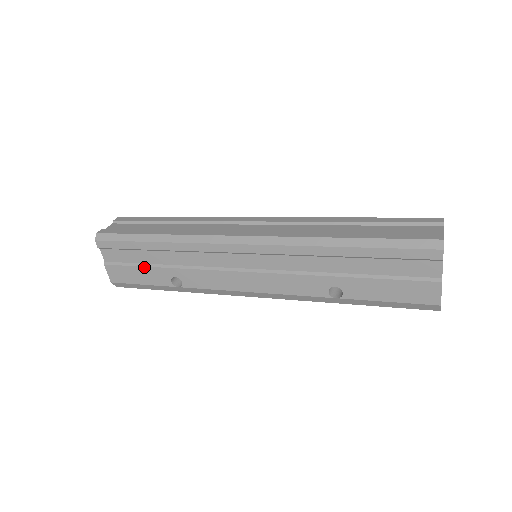
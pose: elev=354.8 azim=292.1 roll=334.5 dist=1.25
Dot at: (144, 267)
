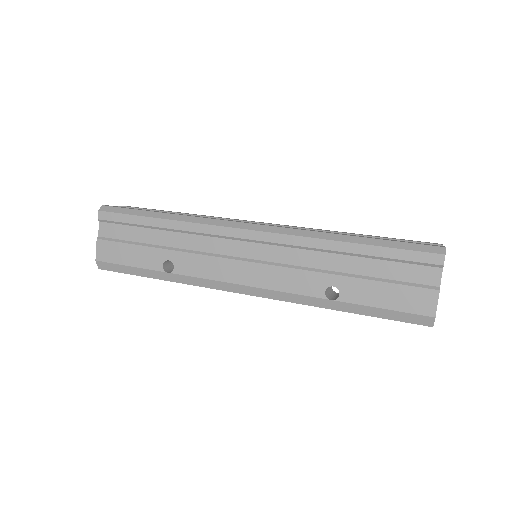
Dot at: (139, 246)
